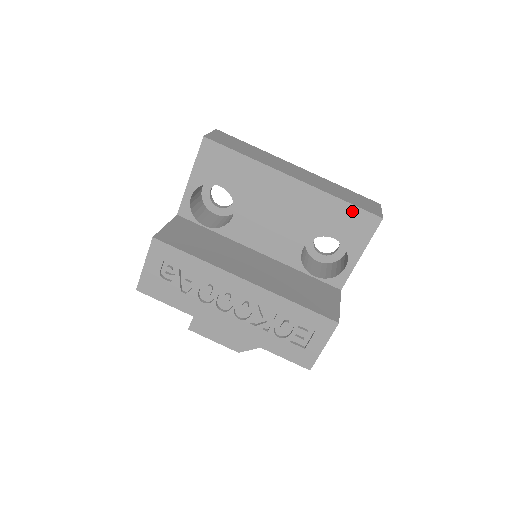
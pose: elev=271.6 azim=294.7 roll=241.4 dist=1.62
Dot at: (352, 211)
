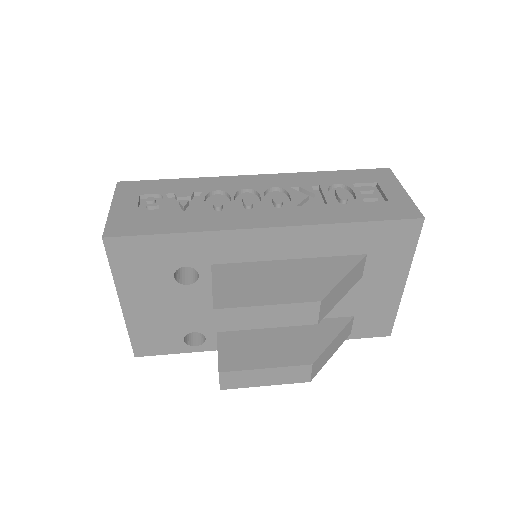
Dot at: occluded
